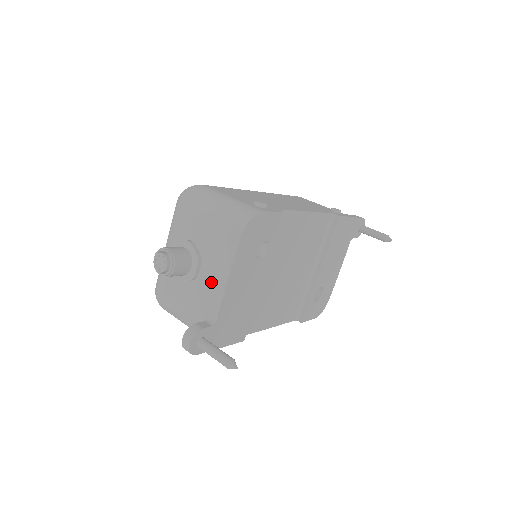
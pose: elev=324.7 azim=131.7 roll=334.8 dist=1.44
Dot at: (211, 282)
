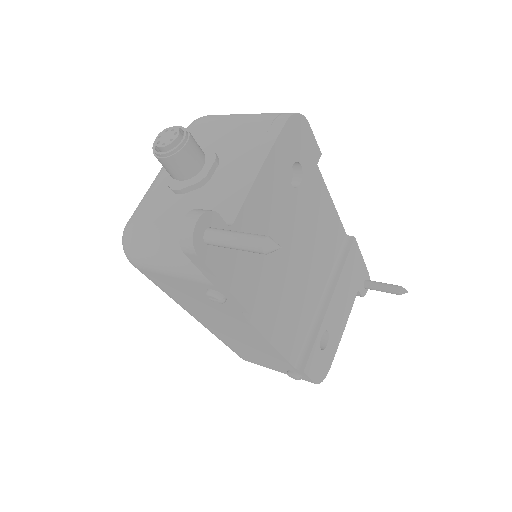
Dot at: (231, 180)
